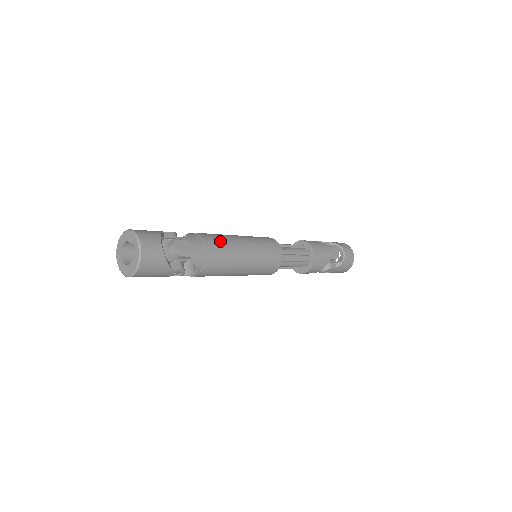
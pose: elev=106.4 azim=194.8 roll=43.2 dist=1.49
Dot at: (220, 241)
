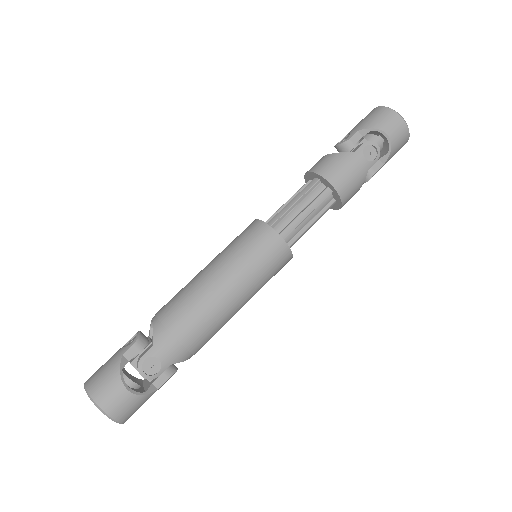
Dot at: (194, 313)
